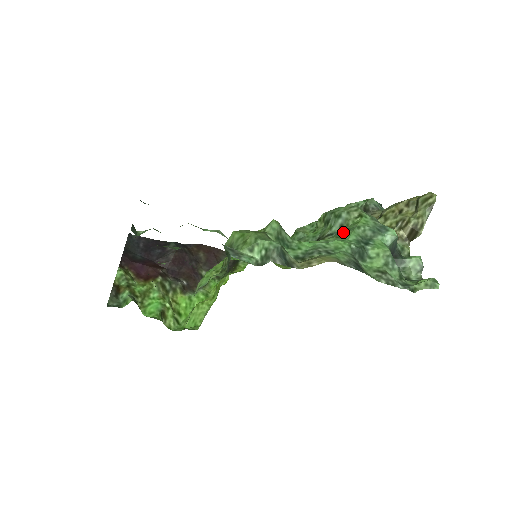
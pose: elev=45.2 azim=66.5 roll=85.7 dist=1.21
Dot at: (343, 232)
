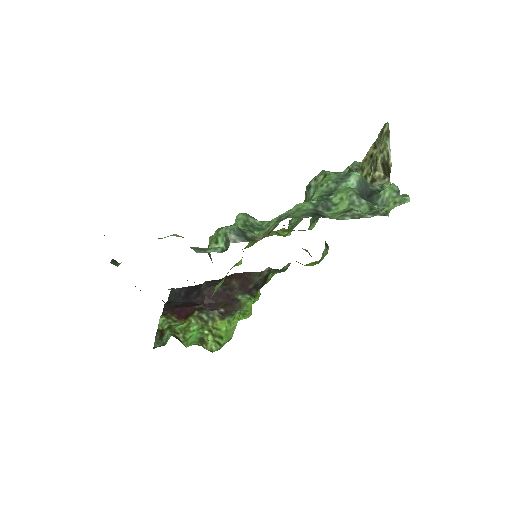
Dot at: occluded
